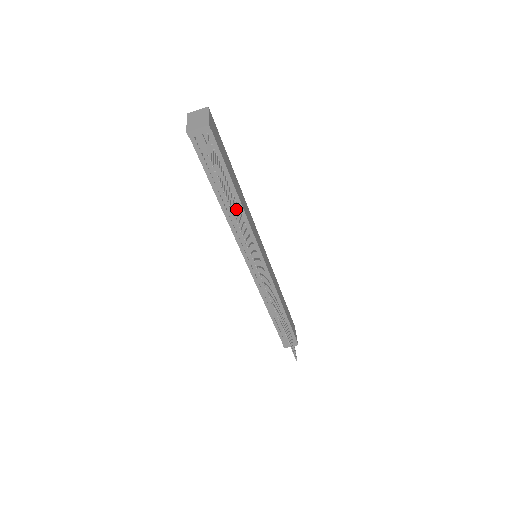
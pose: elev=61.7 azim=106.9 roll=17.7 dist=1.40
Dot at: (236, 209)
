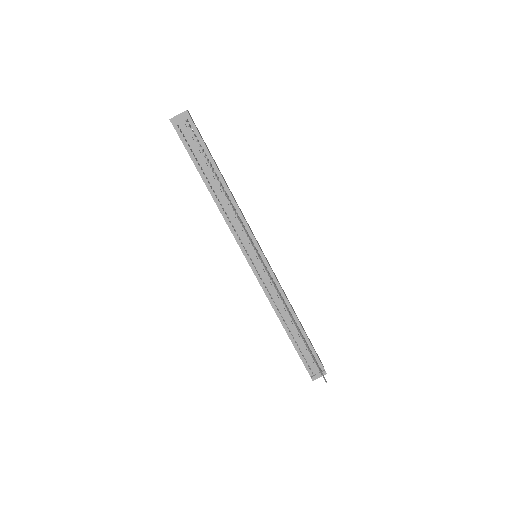
Dot at: (223, 188)
